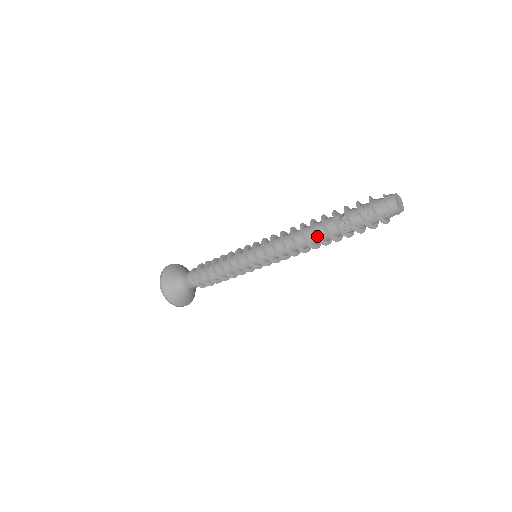
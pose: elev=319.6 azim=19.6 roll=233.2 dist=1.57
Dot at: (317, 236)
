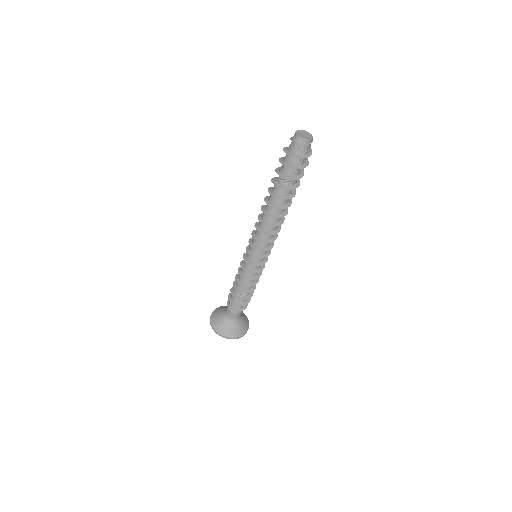
Dot at: (274, 205)
